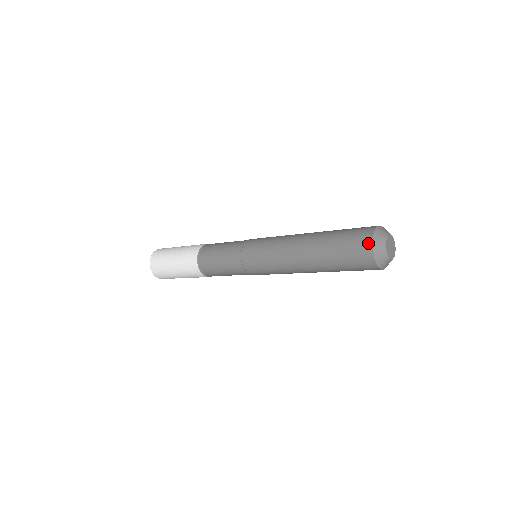
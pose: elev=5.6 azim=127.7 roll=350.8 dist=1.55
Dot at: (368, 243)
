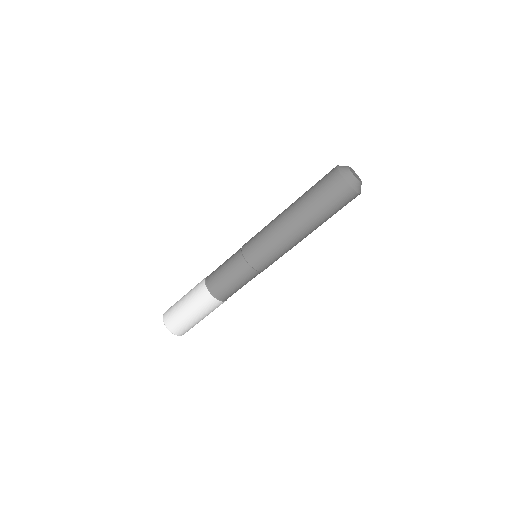
Dot at: (334, 168)
